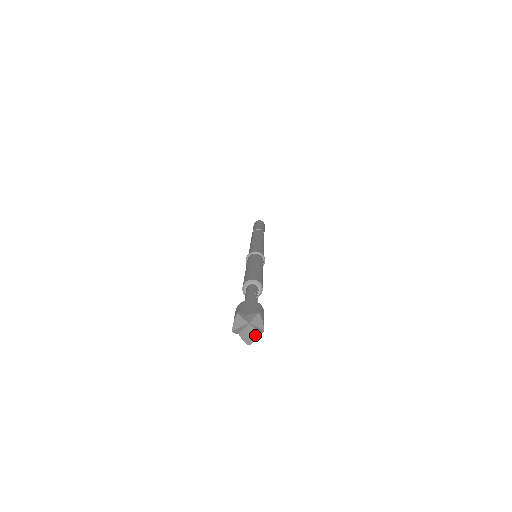
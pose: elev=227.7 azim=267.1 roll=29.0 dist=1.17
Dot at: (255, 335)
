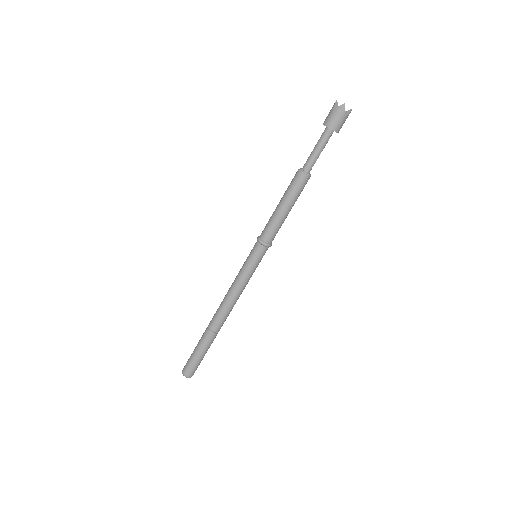
Dot at: (344, 112)
